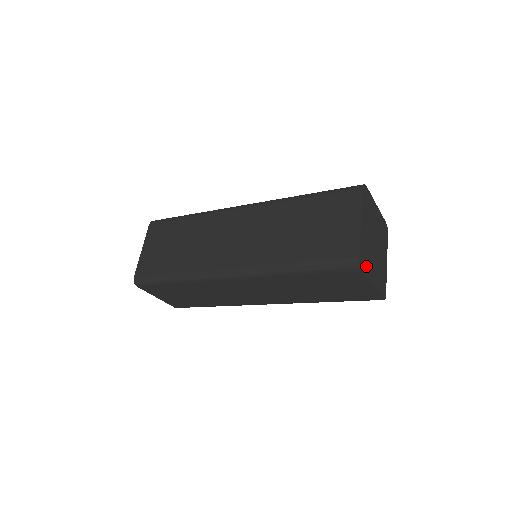
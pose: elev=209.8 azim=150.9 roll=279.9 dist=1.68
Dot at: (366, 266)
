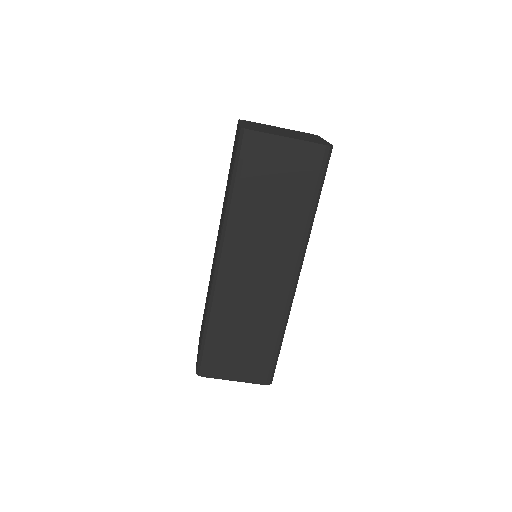
Dot at: (262, 131)
